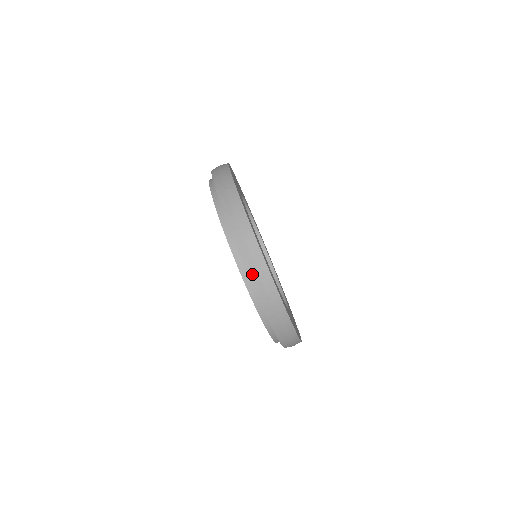
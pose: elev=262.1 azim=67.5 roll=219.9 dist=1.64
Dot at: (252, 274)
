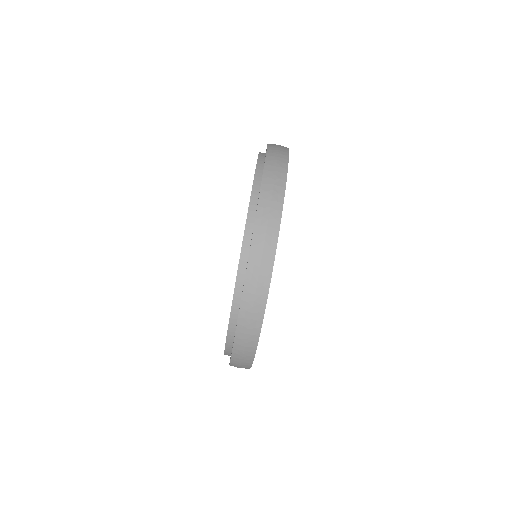
Dot at: (246, 300)
